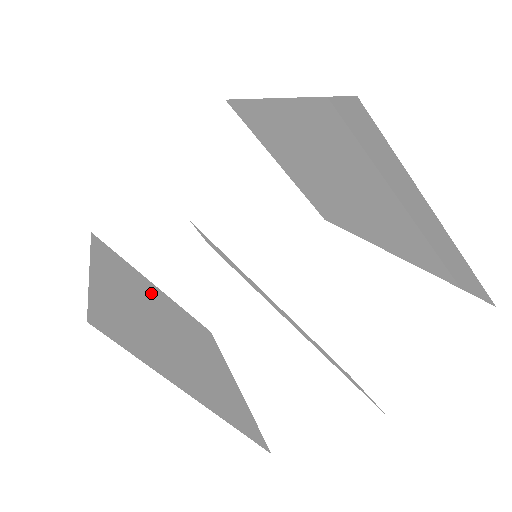
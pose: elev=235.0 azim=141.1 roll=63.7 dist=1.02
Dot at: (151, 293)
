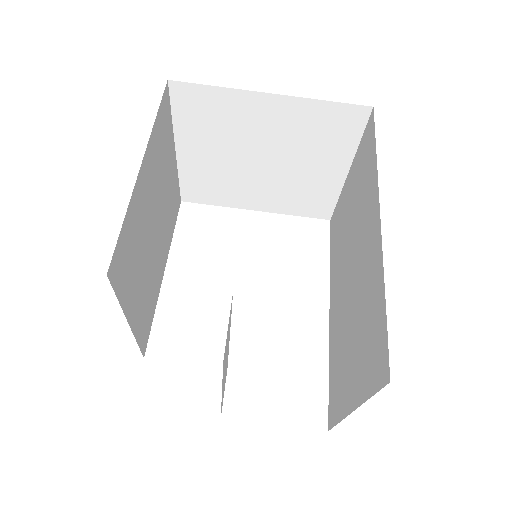
Dot at: (167, 170)
